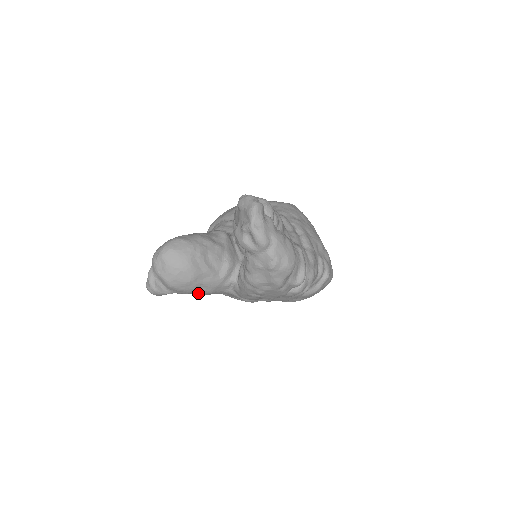
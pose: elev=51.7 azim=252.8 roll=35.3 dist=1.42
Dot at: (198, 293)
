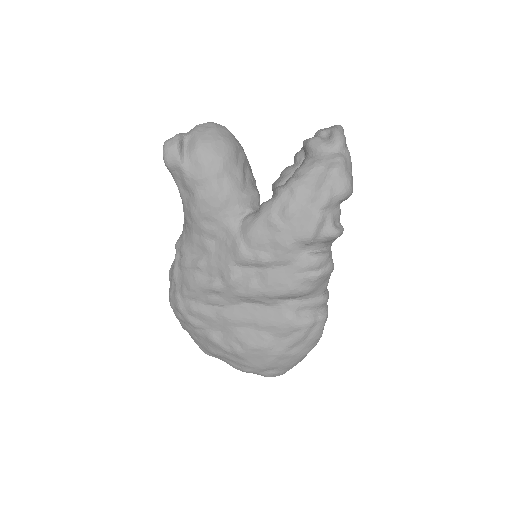
Dot at: (208, 190)
